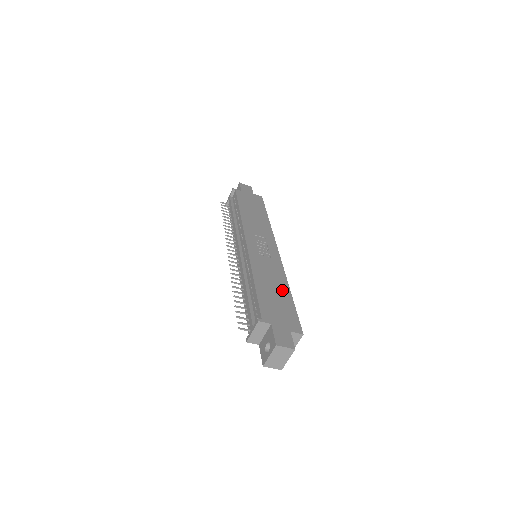
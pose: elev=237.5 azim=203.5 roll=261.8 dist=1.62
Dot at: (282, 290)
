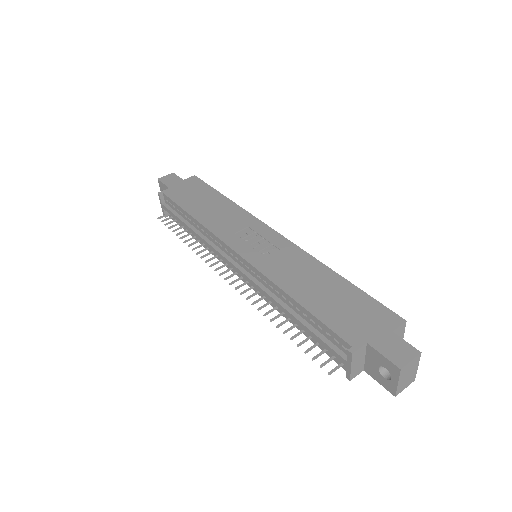
Dot at: (329, 281)
